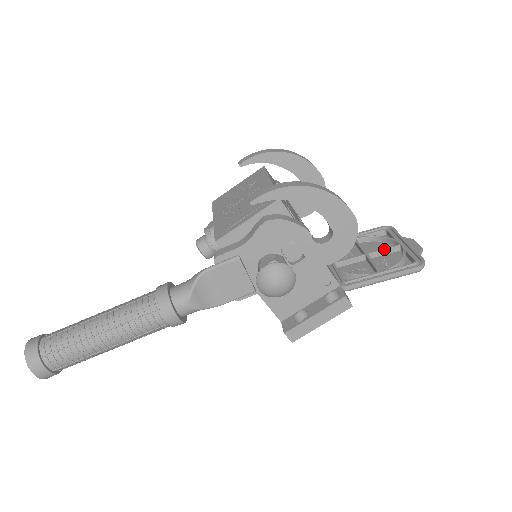
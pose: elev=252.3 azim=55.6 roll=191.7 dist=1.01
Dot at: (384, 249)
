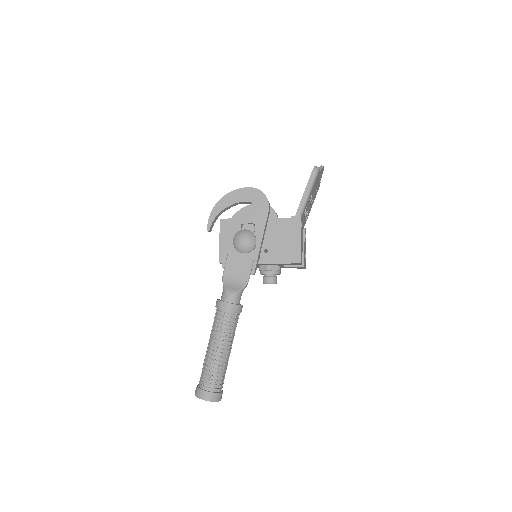
Dot at: occluded
